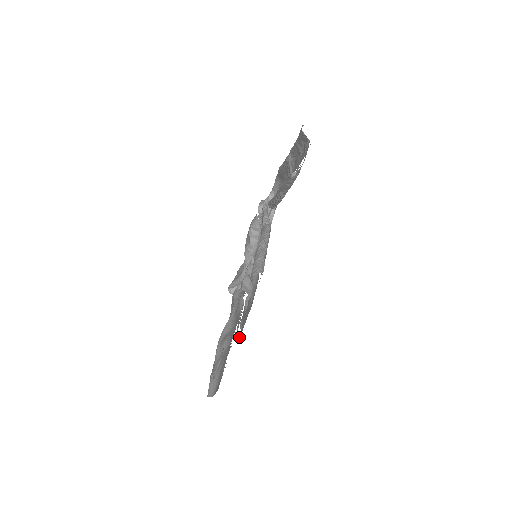
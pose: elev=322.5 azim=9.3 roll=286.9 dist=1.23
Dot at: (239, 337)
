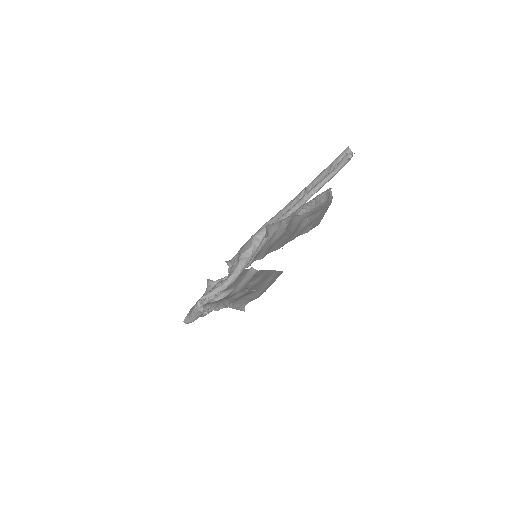
Dot at: (318, 223)
